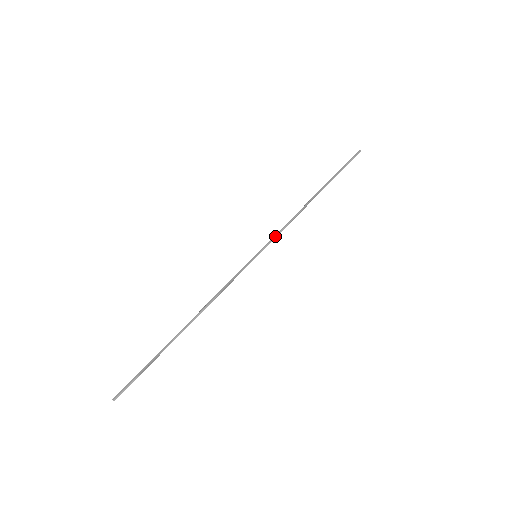
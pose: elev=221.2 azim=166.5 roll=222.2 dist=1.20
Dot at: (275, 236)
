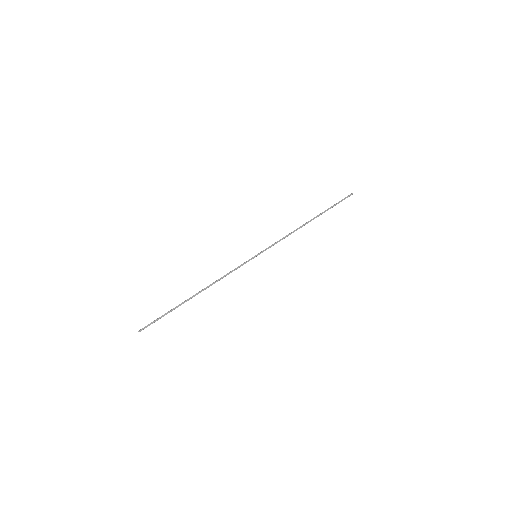
Dot at: (273, 245)
